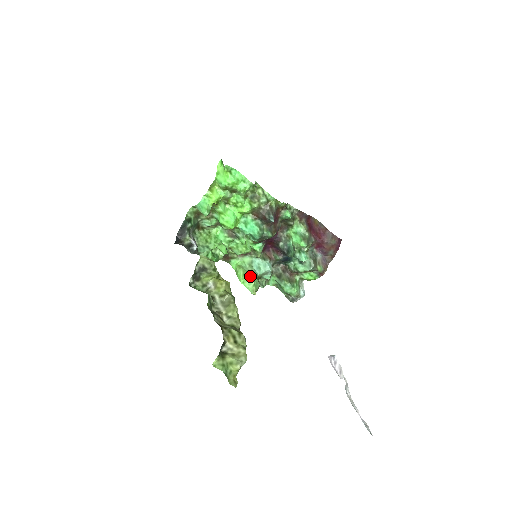
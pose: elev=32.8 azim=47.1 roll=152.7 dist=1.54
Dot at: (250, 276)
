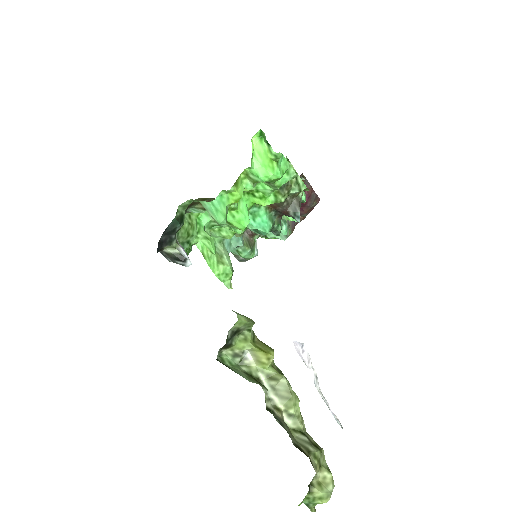
Dot at: (227, 265)
